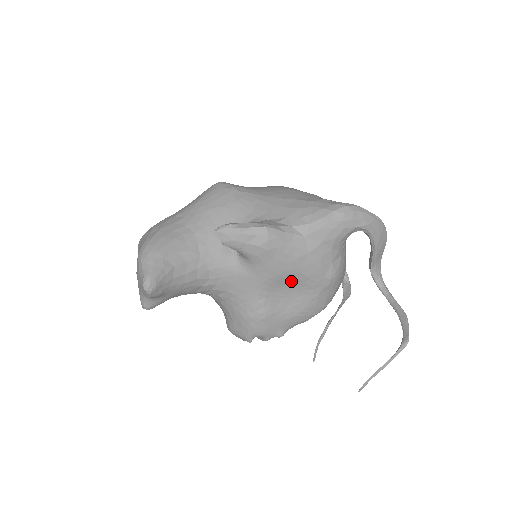
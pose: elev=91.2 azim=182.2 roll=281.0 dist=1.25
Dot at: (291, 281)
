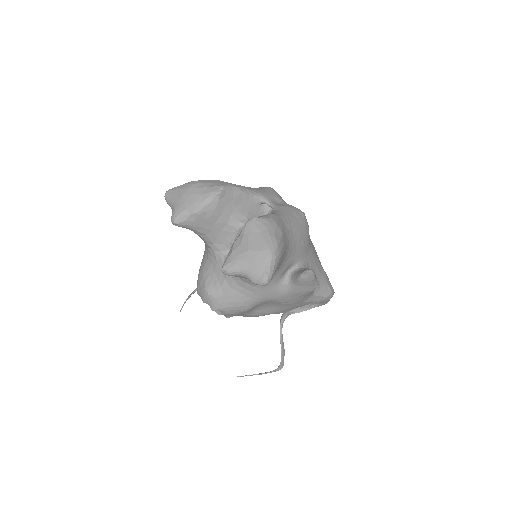
Dot at: (278, 305)
